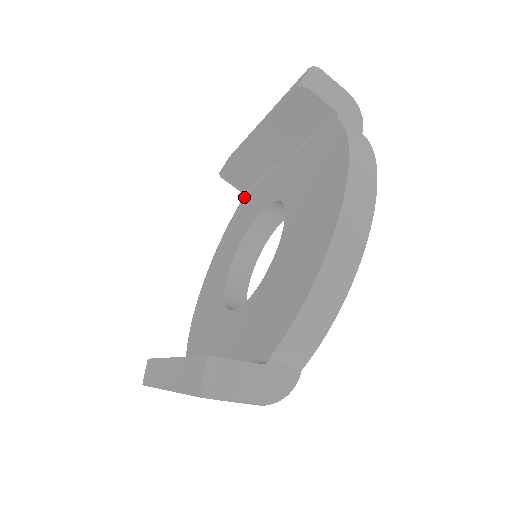
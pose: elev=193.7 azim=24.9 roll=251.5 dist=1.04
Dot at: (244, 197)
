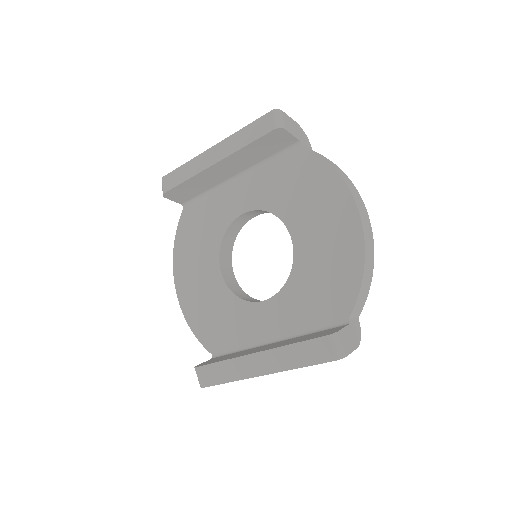
Dot at: (186, 208)
